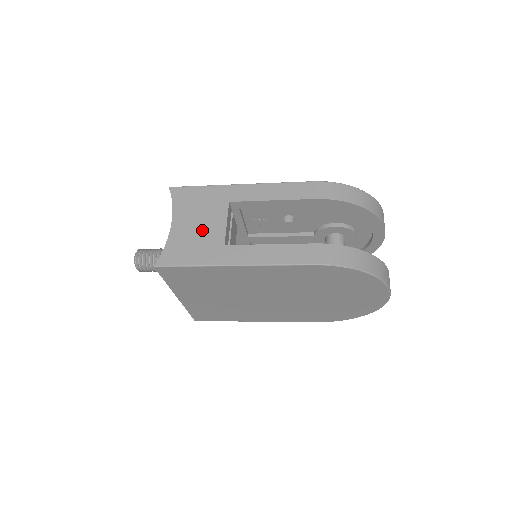
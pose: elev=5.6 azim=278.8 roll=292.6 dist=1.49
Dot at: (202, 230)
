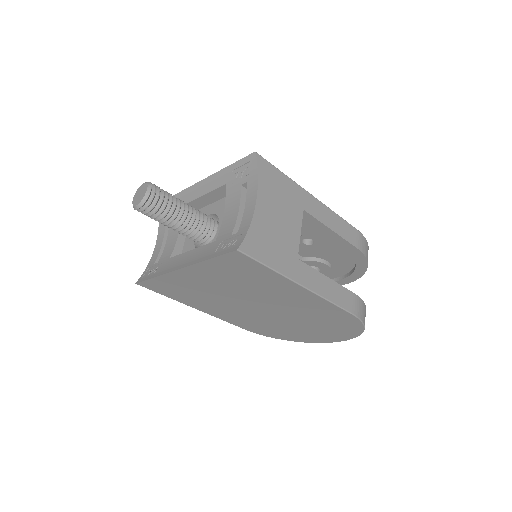
Dot at: (282, 229)
